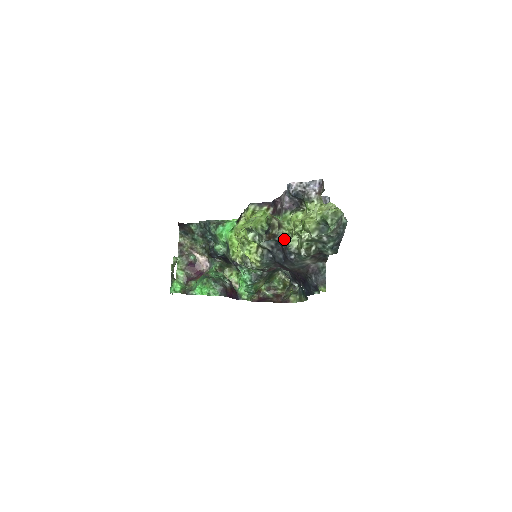
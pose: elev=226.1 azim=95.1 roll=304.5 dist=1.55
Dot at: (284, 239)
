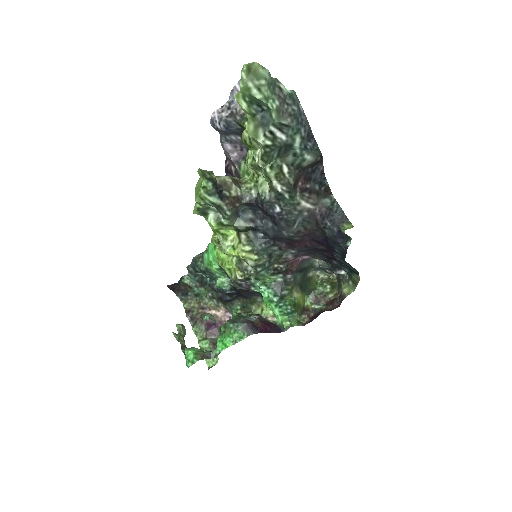
Dot at: (254, 195)
